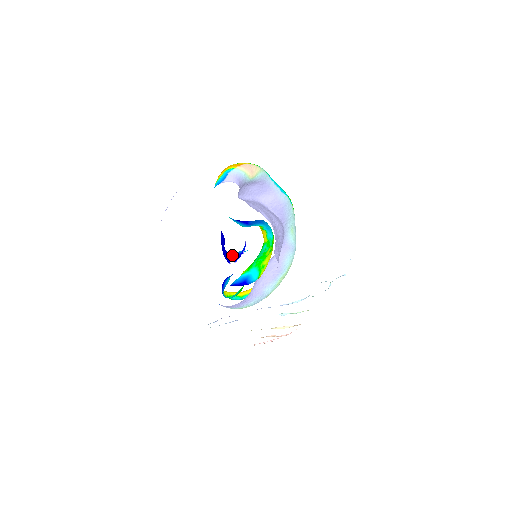
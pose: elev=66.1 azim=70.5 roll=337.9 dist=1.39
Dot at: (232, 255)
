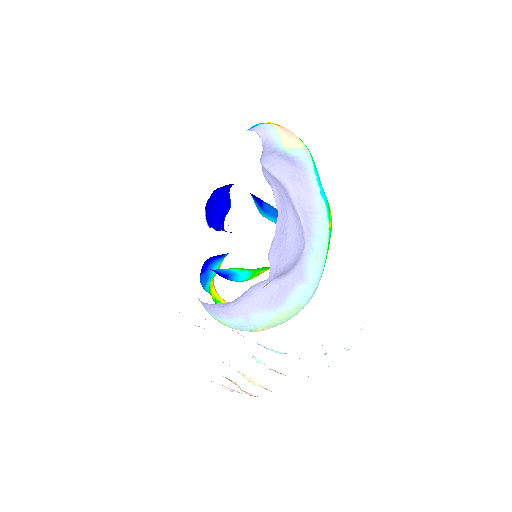
Dot at: occluded
